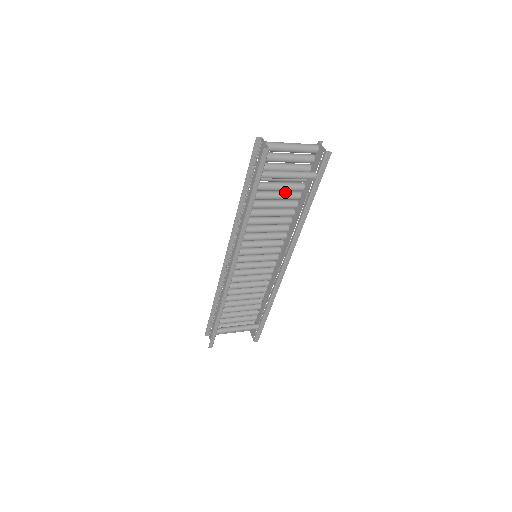
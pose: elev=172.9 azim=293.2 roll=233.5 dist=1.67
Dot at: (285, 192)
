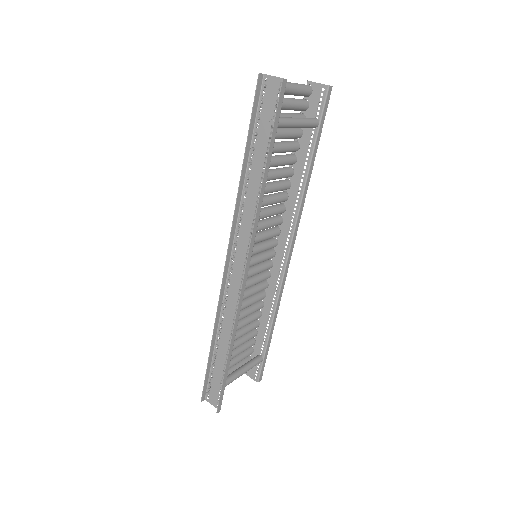
Dot at: (282, 155)
